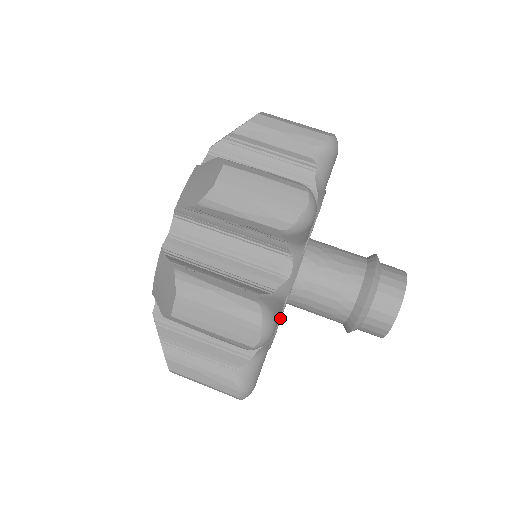
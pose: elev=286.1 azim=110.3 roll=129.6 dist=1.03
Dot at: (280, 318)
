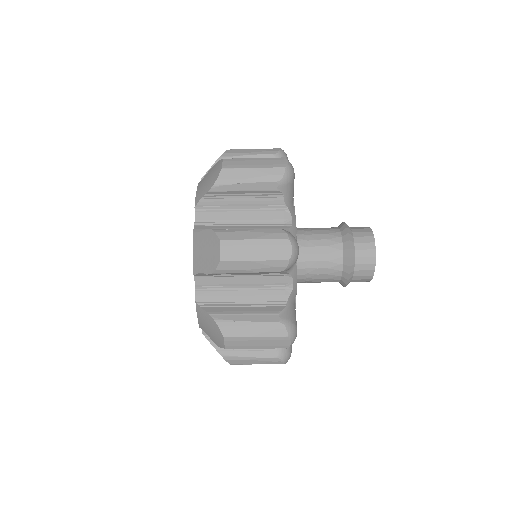
Dot at: (296, 261)
